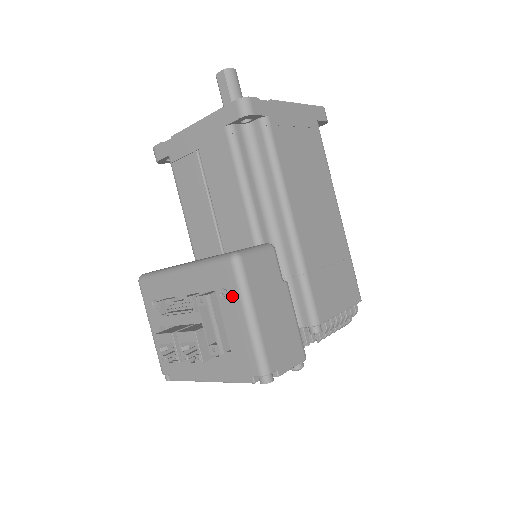
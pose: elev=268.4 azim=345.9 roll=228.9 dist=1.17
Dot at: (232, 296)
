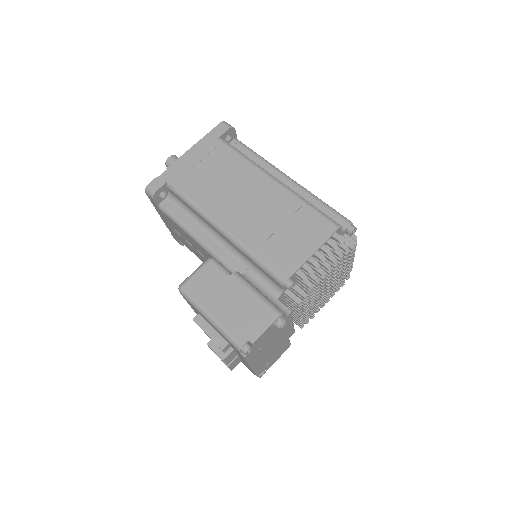
Dot at: (198, 311)
